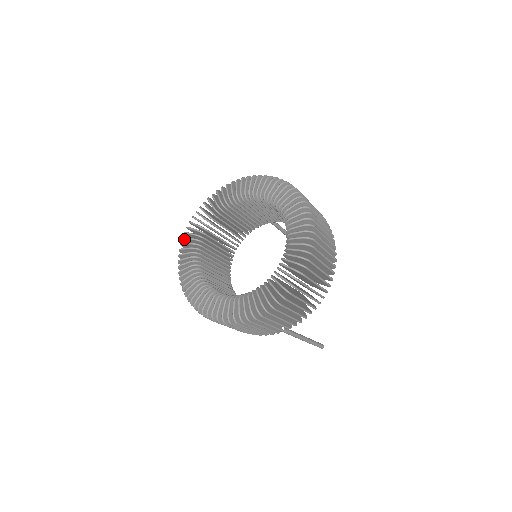
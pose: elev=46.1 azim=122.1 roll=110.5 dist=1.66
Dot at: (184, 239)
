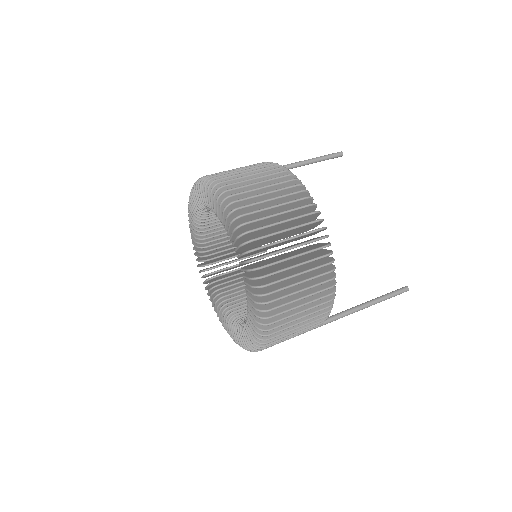
Dot at: occluded
